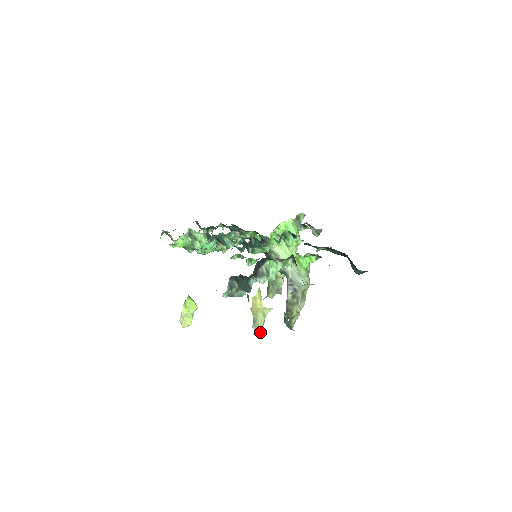
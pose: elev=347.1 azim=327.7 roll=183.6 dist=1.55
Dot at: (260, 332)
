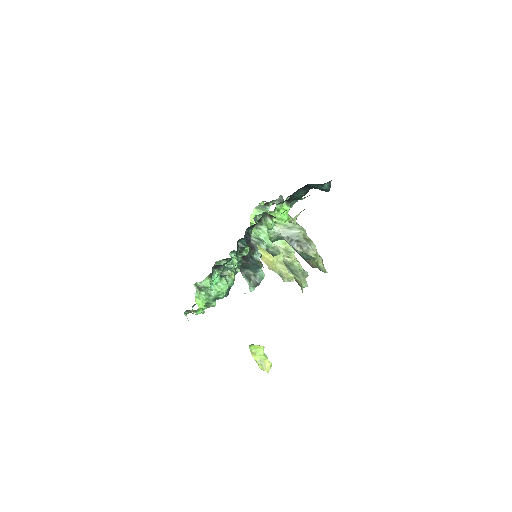
Dot at: (293, 279)
